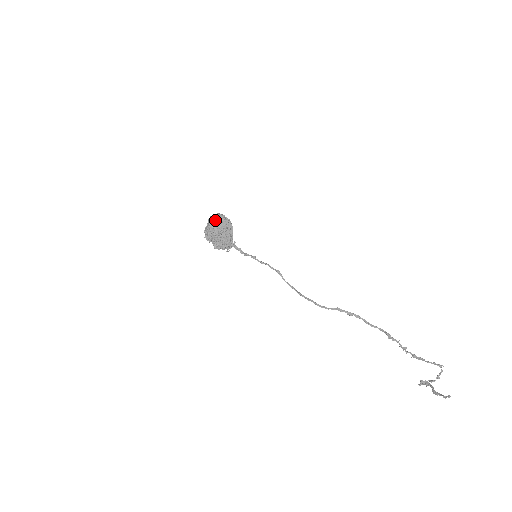
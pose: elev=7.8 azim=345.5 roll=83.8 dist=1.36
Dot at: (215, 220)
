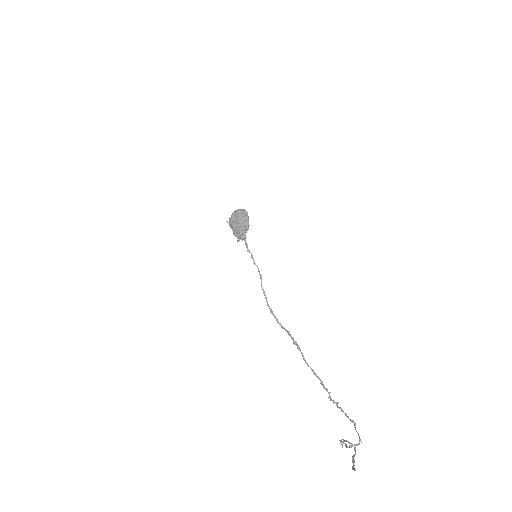
Dot at: (236, 213)
